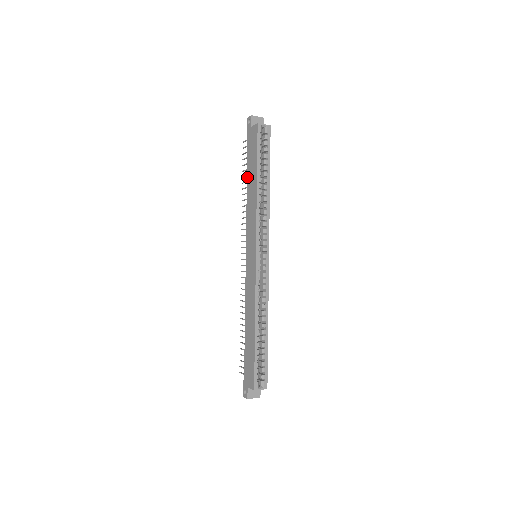
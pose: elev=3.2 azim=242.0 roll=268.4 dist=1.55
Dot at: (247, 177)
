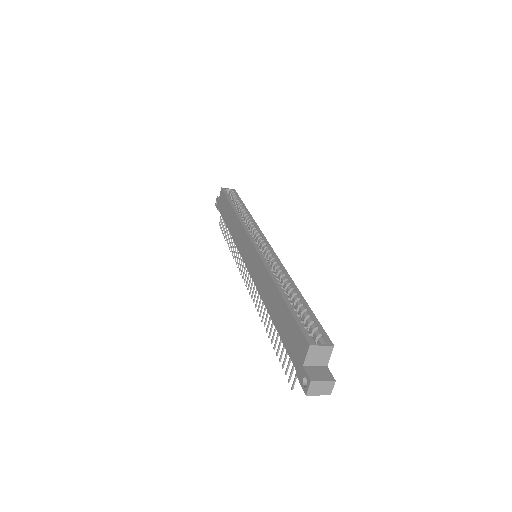
Dot at: (226, 225)
